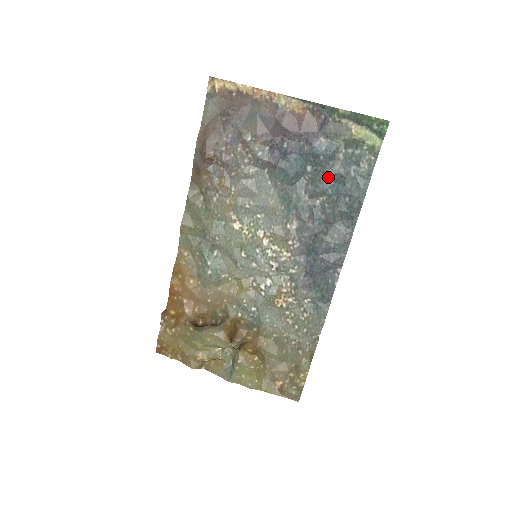
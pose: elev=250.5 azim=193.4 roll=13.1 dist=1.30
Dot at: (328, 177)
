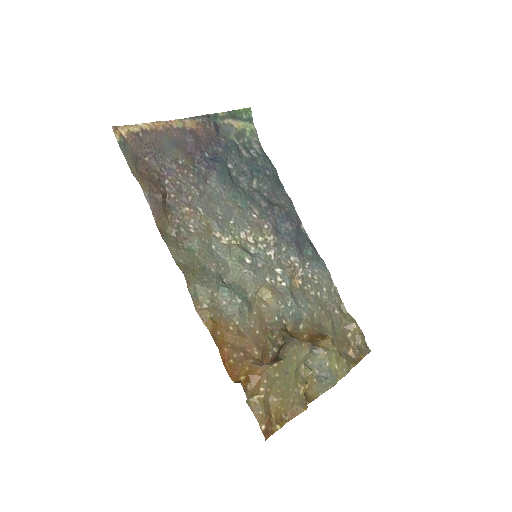
Dot at: (246, 165)
